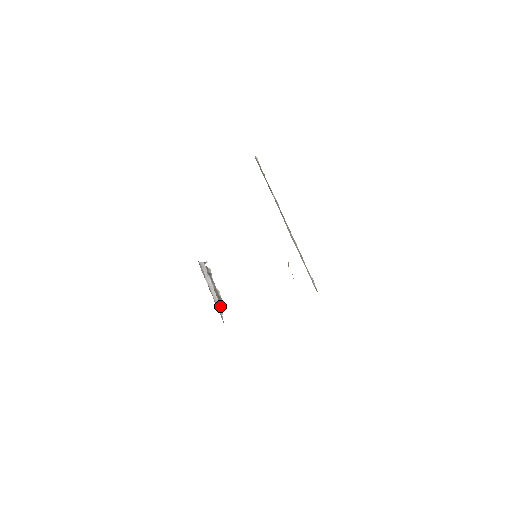
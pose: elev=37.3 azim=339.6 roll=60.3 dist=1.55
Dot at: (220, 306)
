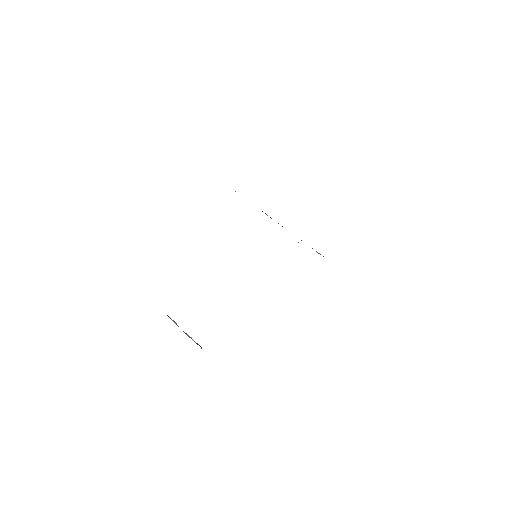
Dot at: occluded
